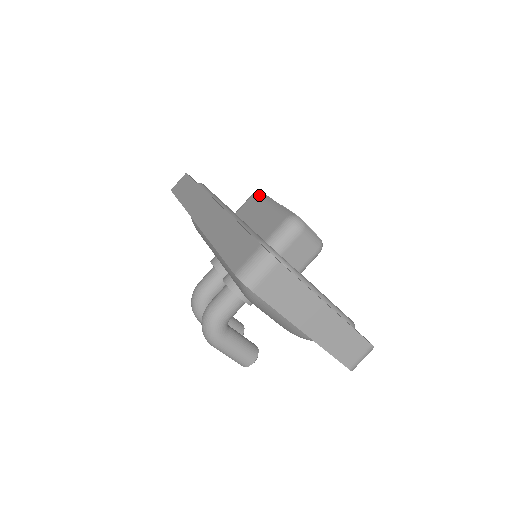
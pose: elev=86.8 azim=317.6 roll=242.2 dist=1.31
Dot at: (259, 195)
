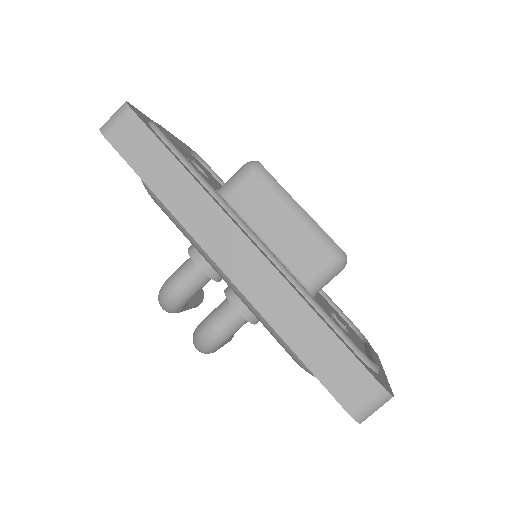
Dot at: (266, 180)
